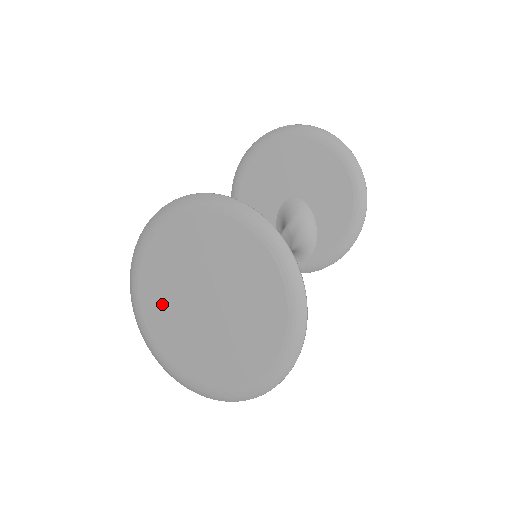
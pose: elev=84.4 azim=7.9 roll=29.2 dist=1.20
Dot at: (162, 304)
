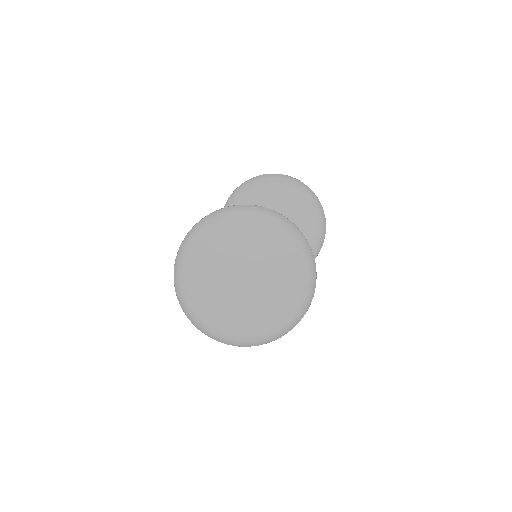
Dot at: (212, 256)
